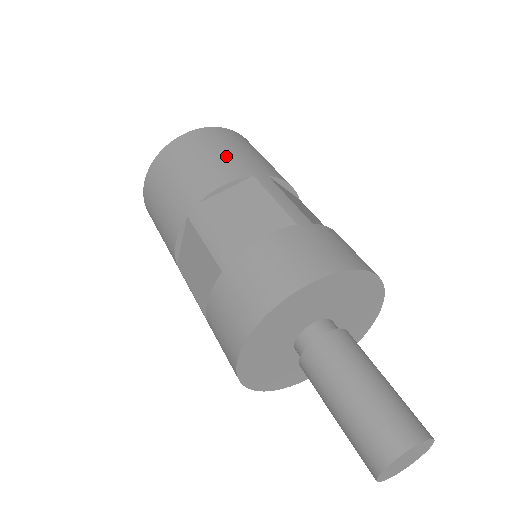
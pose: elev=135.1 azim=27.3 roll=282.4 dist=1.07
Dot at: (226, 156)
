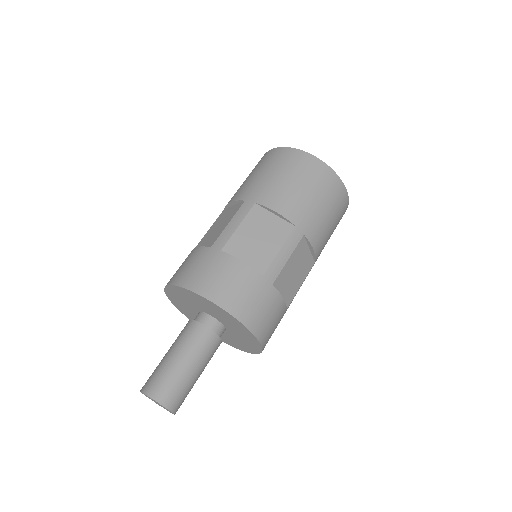
Dot at: (305, 198)
